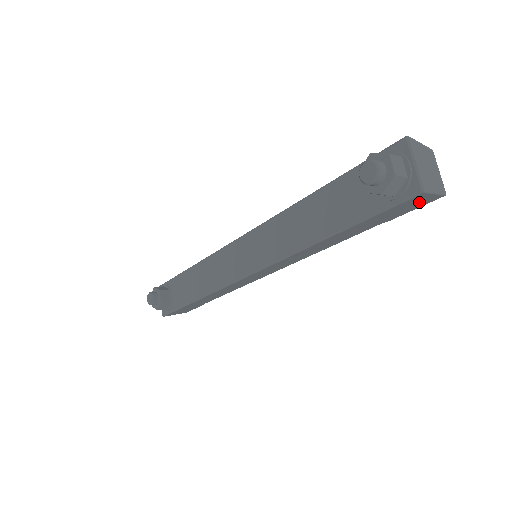
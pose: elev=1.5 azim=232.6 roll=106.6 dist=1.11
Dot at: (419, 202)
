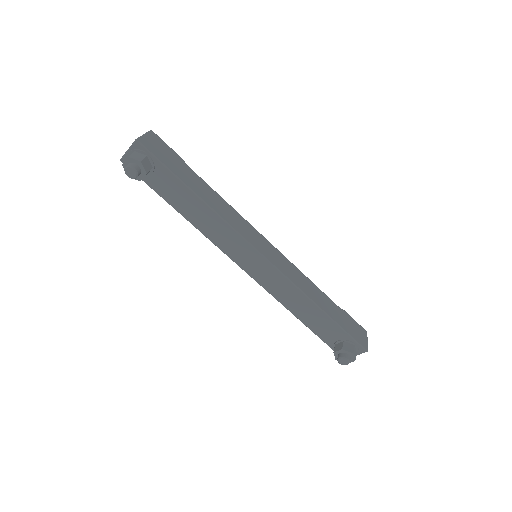
Dot at: occluded
